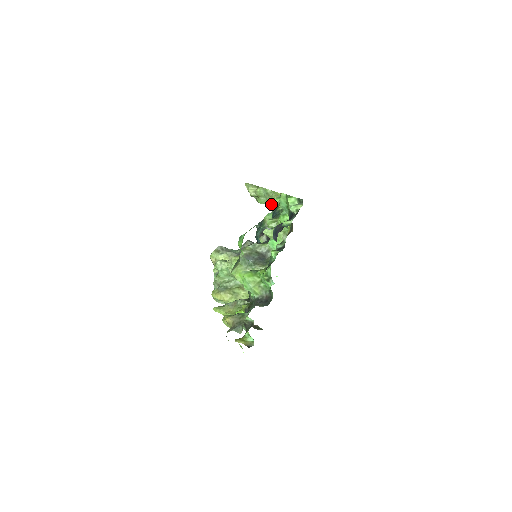
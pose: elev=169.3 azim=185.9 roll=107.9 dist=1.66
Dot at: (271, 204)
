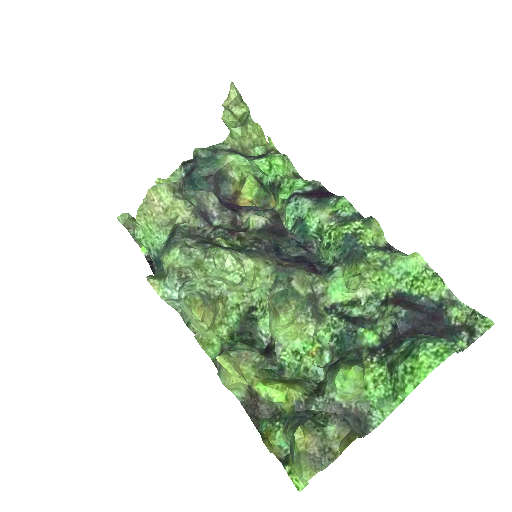
Dot at: (241, 139)
